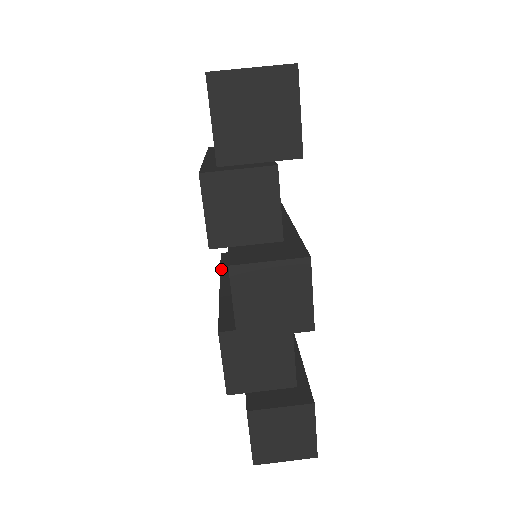
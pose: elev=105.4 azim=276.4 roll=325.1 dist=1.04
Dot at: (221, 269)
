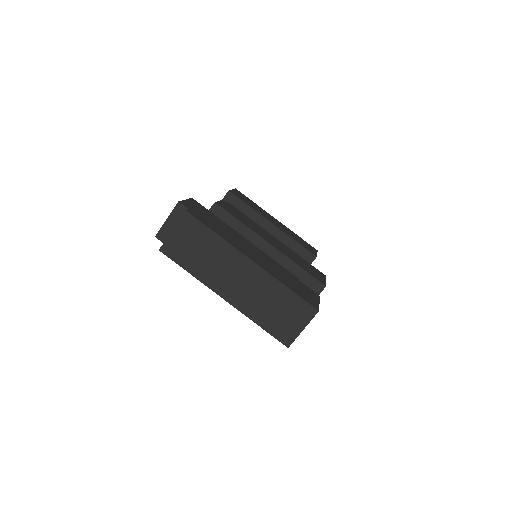
Dot at: occluded
